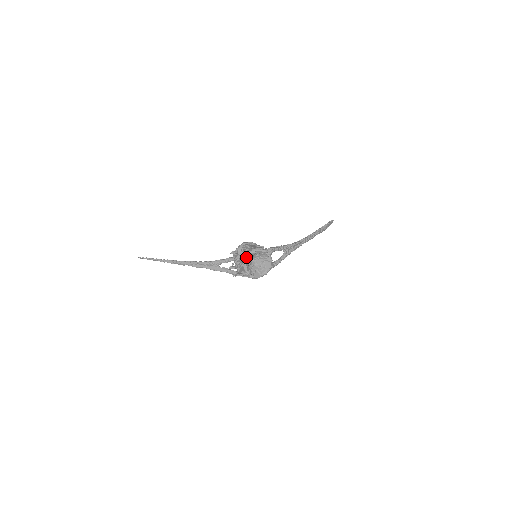
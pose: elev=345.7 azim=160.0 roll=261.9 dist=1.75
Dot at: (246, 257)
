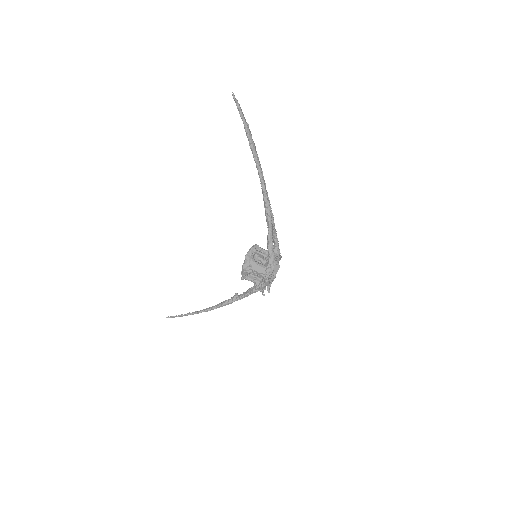
Dot at: (268, 285)
